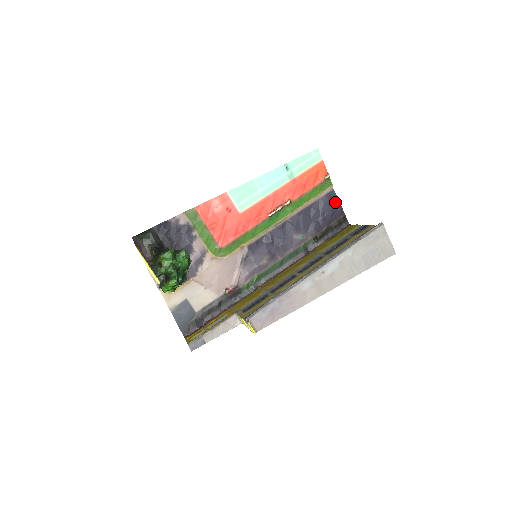
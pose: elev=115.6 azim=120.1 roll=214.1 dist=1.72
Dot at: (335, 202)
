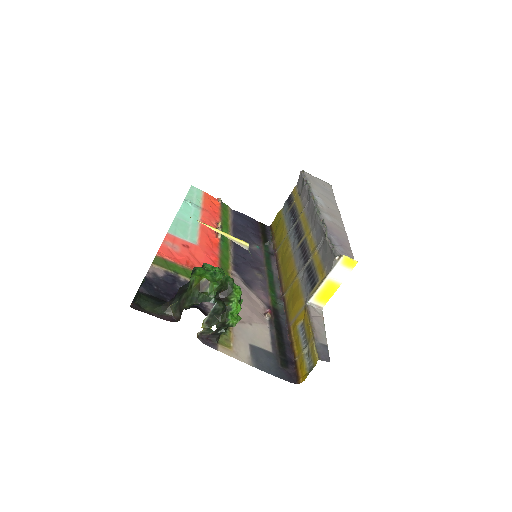
Dot at: (244, 216)
